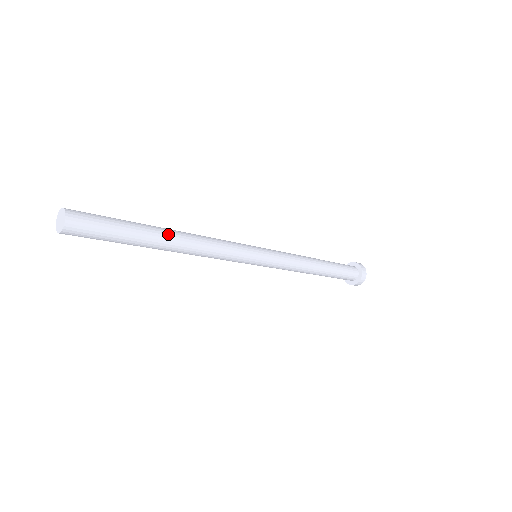
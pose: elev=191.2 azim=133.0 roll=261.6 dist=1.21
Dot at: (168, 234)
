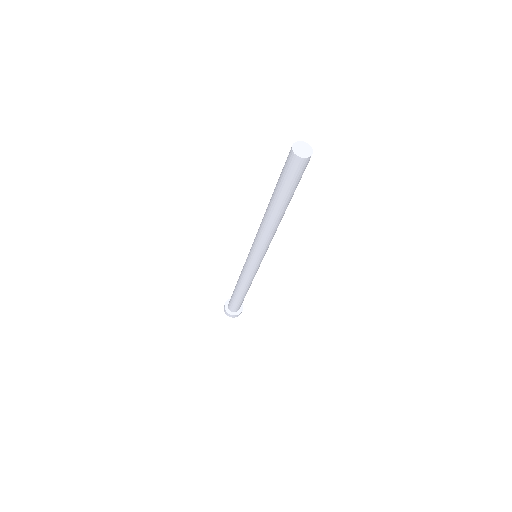
Dot at: occluded
